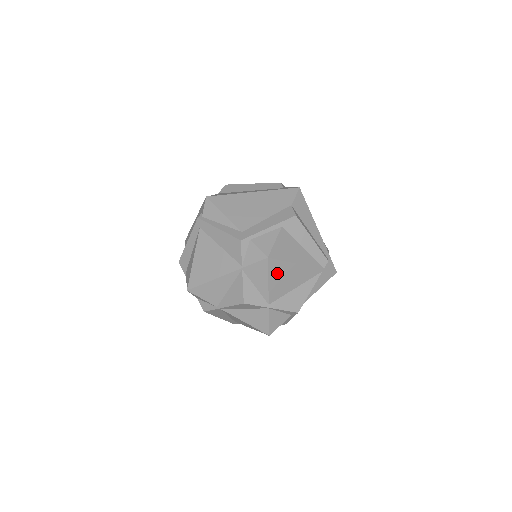
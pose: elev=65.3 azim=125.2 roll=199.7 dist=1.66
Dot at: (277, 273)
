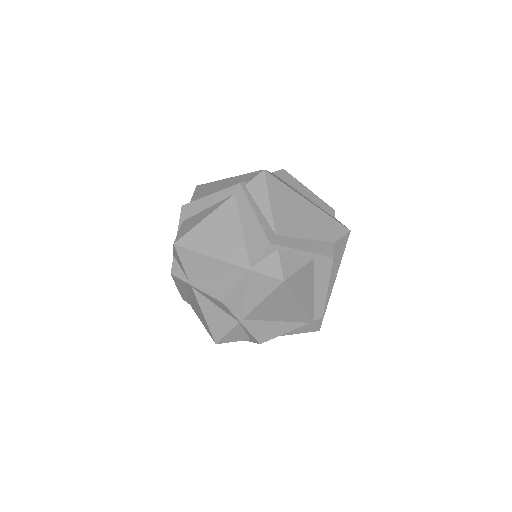
Dot at: (277, 299)
